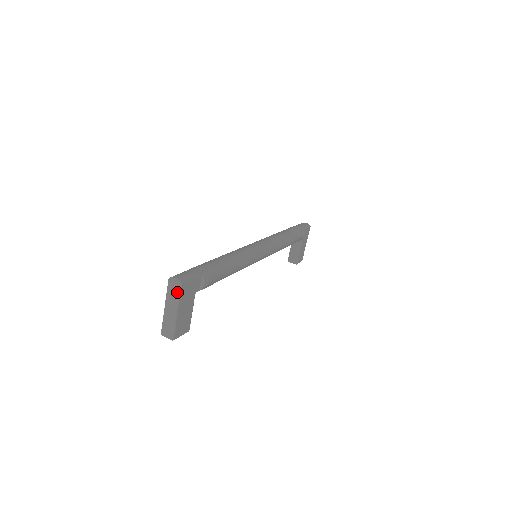
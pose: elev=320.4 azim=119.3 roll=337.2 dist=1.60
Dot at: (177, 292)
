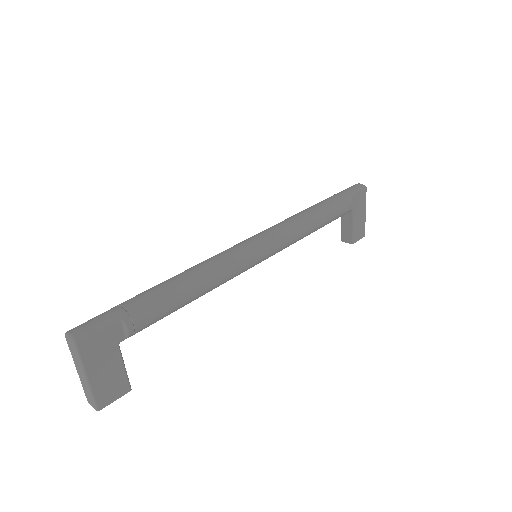
Dot at: (76, 353)
